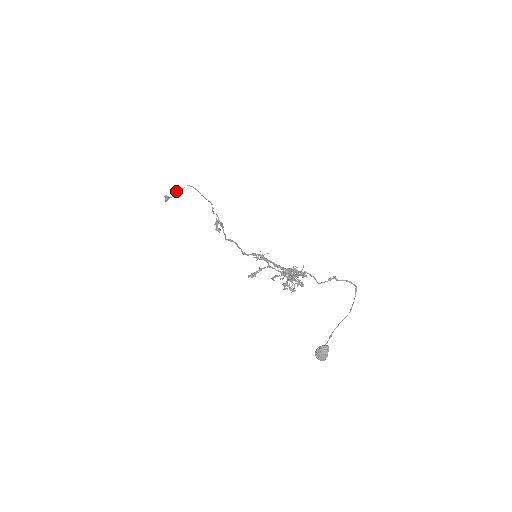
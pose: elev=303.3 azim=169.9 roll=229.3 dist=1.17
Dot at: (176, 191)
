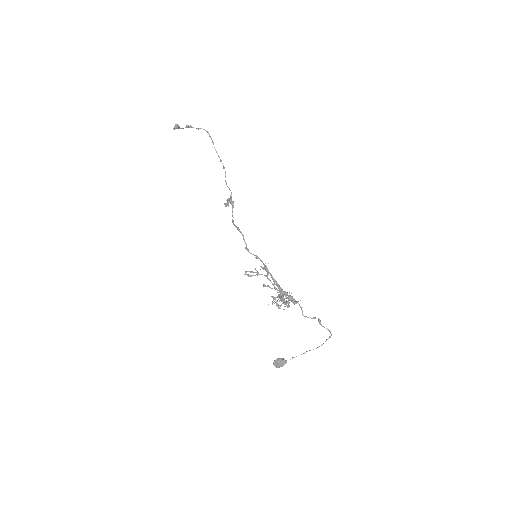
Dot at: (189, 126)
